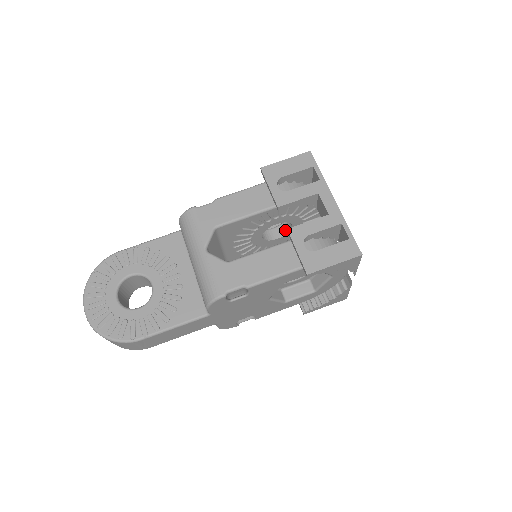
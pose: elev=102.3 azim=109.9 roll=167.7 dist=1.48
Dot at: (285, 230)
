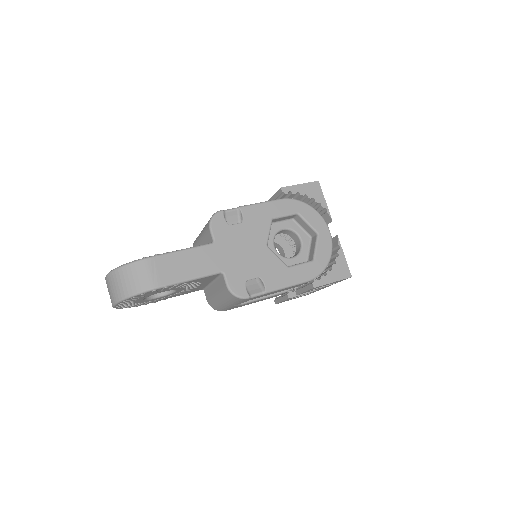
Dot at: occluded
